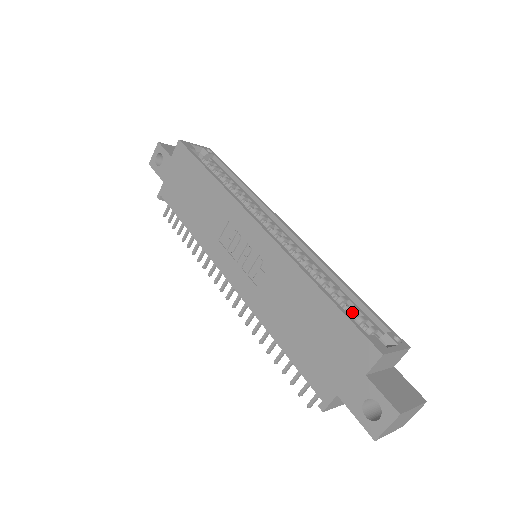
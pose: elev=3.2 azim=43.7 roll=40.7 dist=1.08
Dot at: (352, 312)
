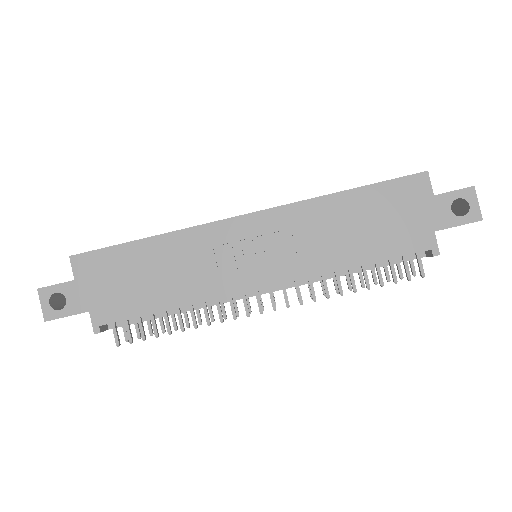
Dot at: occluded
